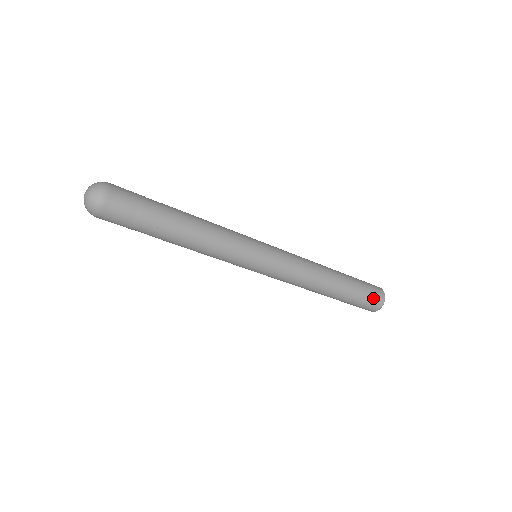
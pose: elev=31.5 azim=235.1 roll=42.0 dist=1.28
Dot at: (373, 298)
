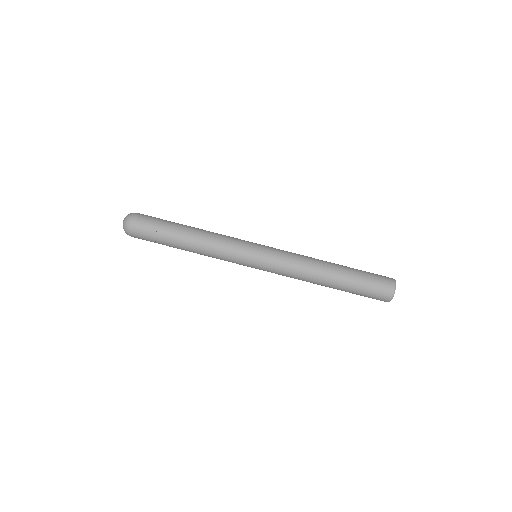
Dot at: (379, 275)
